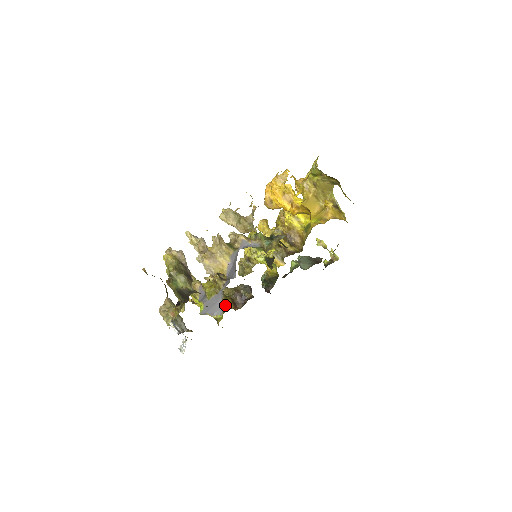
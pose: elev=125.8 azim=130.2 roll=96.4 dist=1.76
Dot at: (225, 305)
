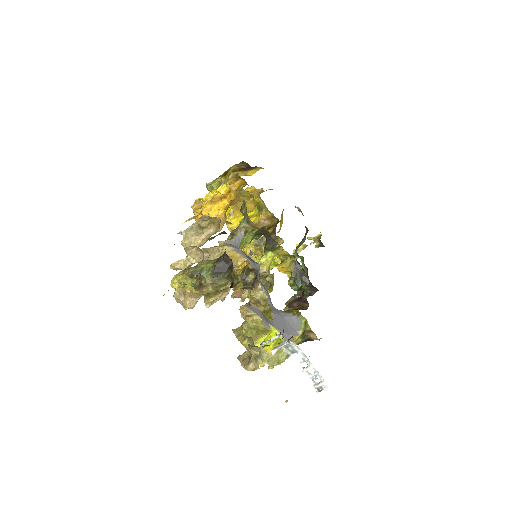
Dot at: (292, 313)
